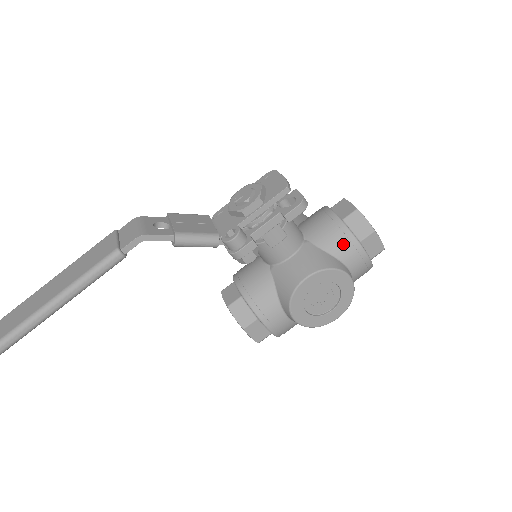
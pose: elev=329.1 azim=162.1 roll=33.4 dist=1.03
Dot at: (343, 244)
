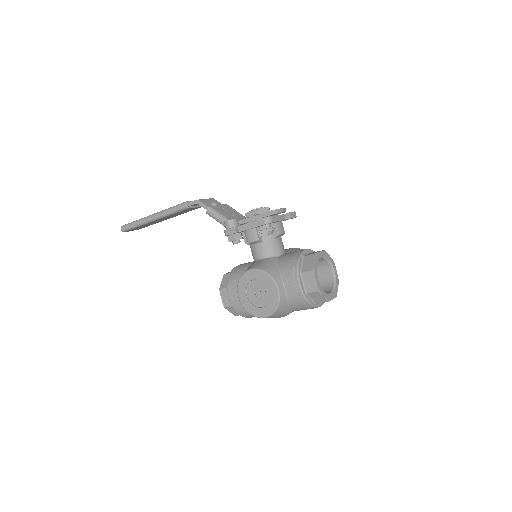
Dot at: (289, 267)
